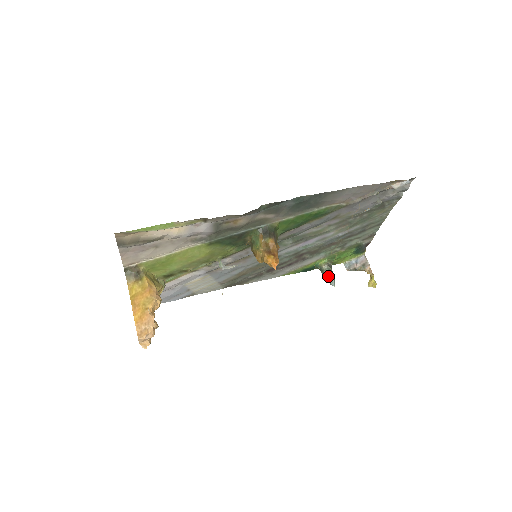
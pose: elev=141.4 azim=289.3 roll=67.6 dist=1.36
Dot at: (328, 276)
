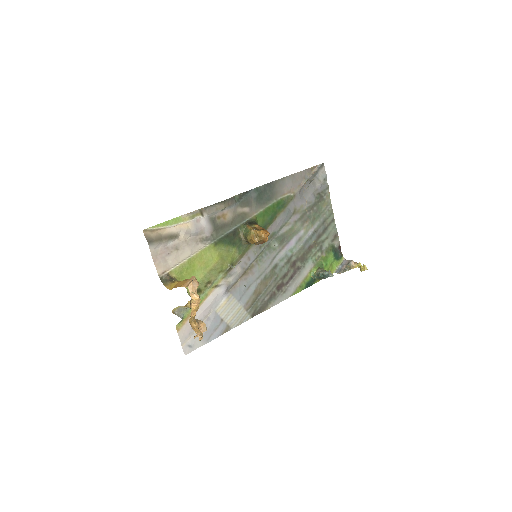
Dot at: (325, 272)
